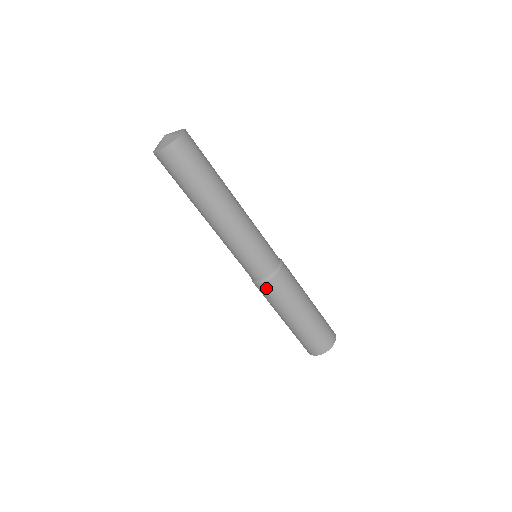
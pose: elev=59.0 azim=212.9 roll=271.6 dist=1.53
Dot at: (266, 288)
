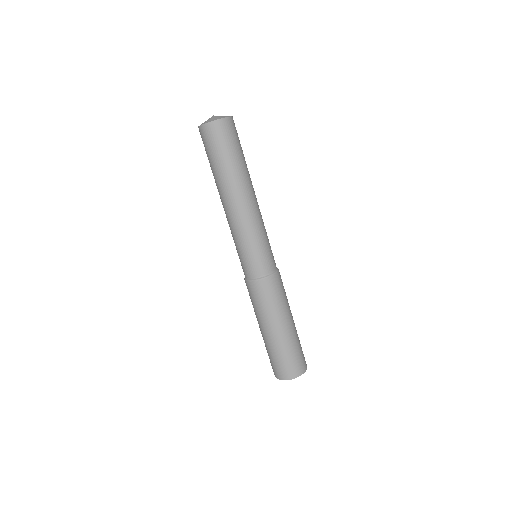
Dot at: (247, 287)
